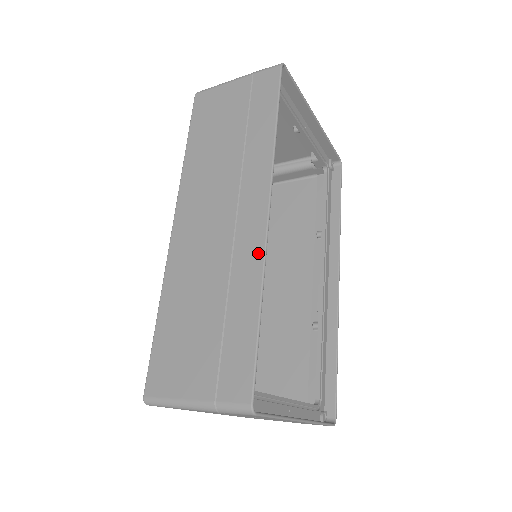
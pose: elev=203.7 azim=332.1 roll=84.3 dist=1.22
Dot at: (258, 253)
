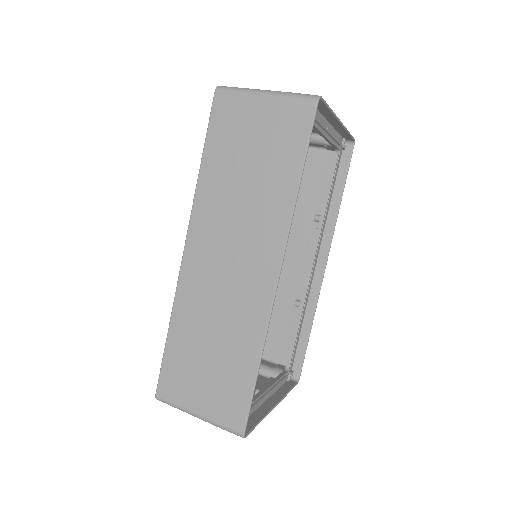
Dot at: (264, 315)
